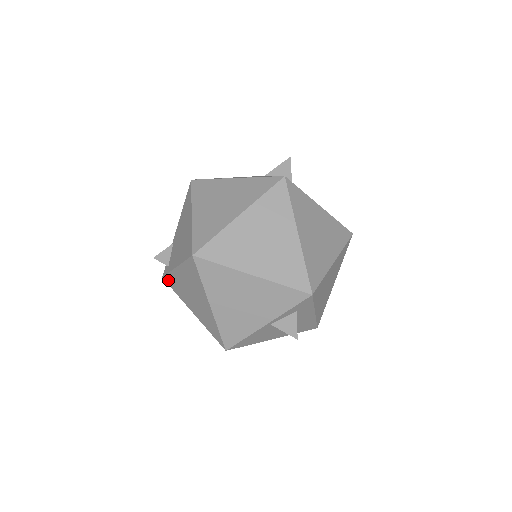
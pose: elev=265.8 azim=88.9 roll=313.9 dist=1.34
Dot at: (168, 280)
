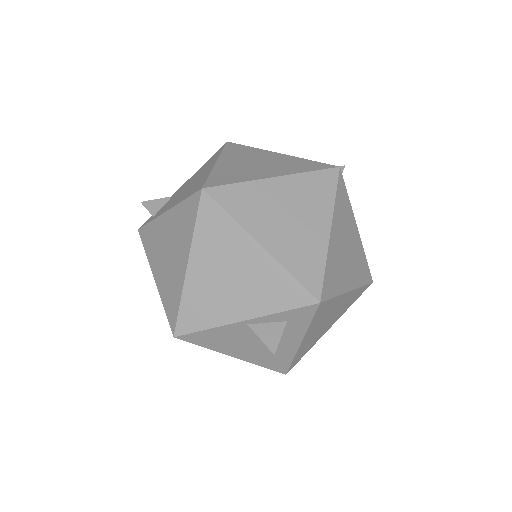
Dot at: (144, 232)
